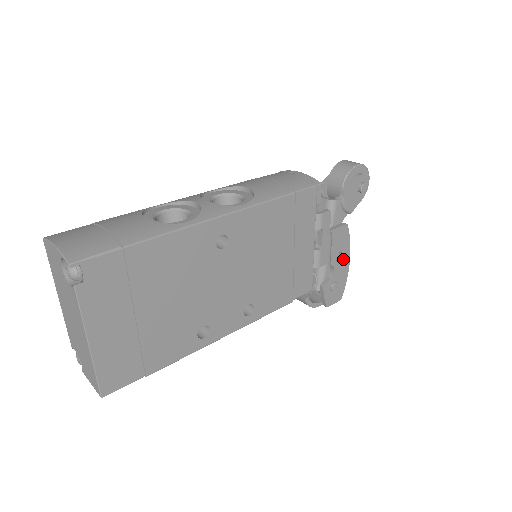
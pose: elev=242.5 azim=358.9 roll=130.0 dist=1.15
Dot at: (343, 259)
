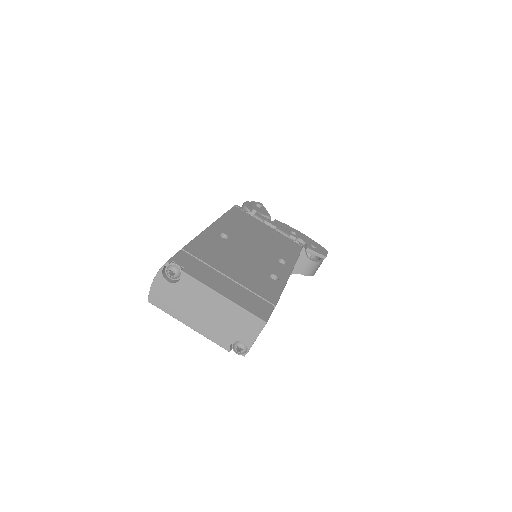
Dot at: (298, 234)
